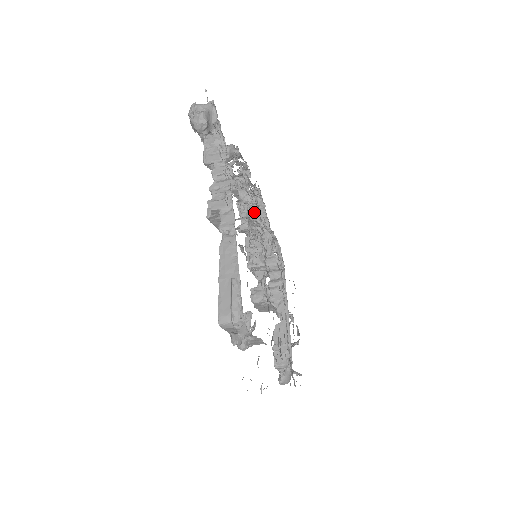
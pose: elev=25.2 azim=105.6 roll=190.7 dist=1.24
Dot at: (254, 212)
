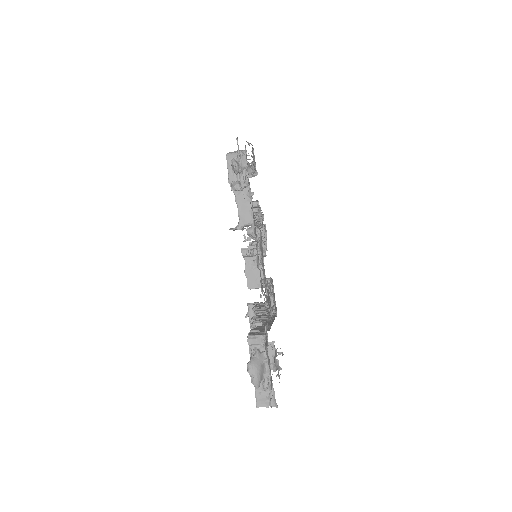
Dot at: occluded
